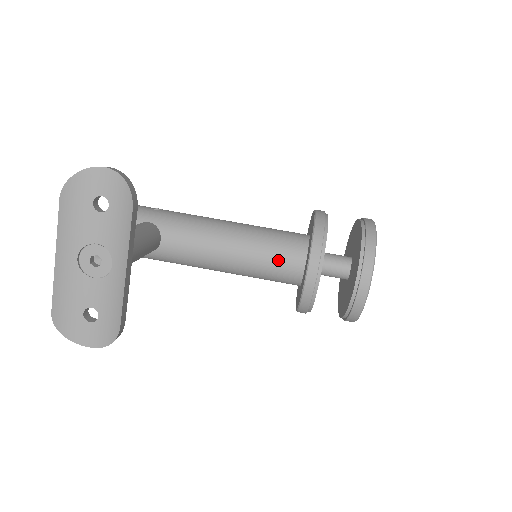
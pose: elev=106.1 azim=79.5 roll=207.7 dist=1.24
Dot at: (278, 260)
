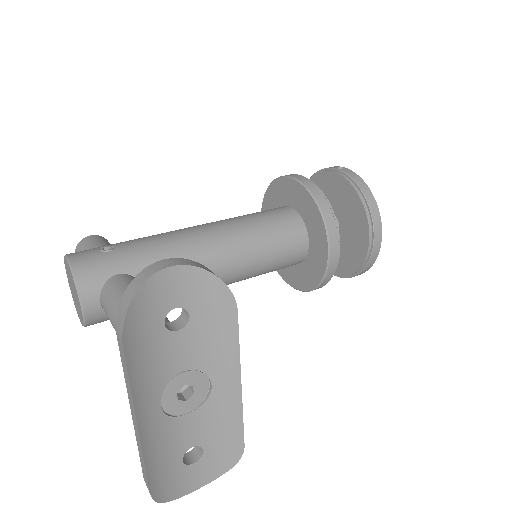
Dot at: (282, 251)
